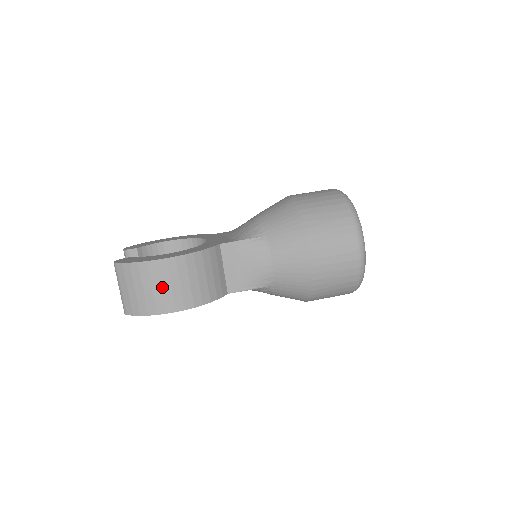
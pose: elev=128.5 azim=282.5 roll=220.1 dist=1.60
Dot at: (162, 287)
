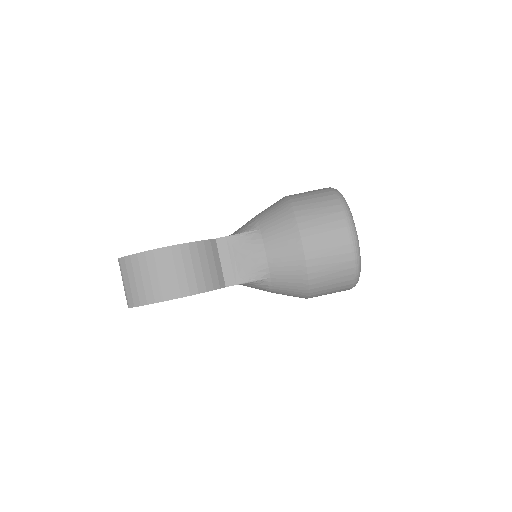
Dot at: (159, 275)
